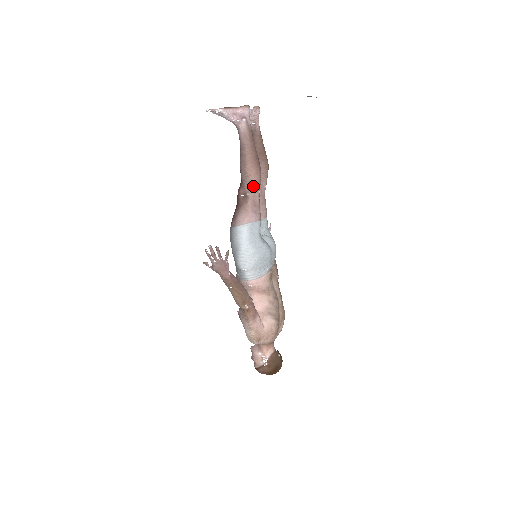
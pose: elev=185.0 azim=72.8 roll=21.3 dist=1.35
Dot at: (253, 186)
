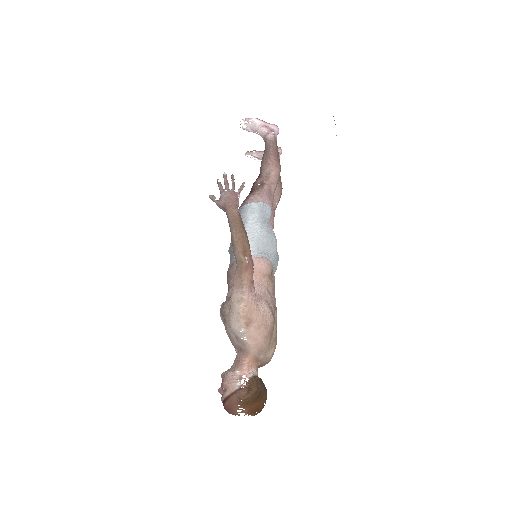
Dot at: (272, 176)
